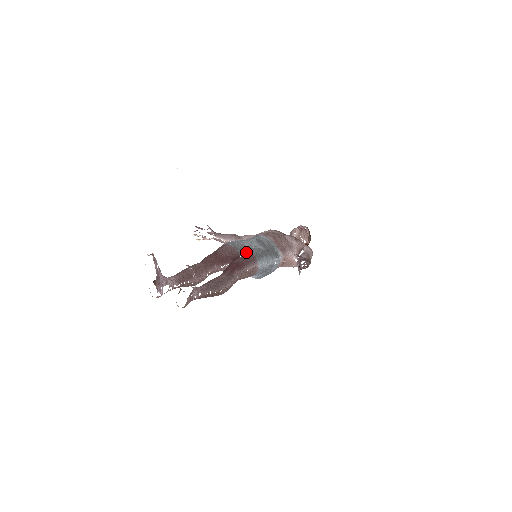
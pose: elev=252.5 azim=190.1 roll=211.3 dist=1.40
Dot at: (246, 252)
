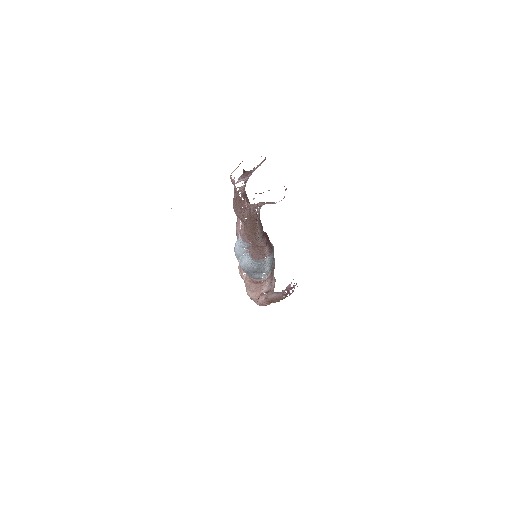
Dot at: occluded
